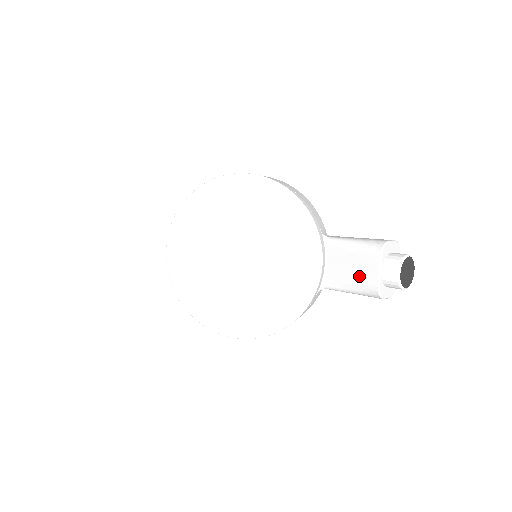
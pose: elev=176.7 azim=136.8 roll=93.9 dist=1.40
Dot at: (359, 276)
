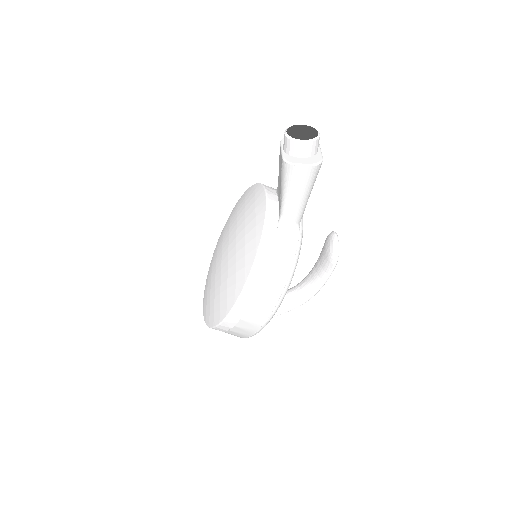
Dot at: (280, 173)
